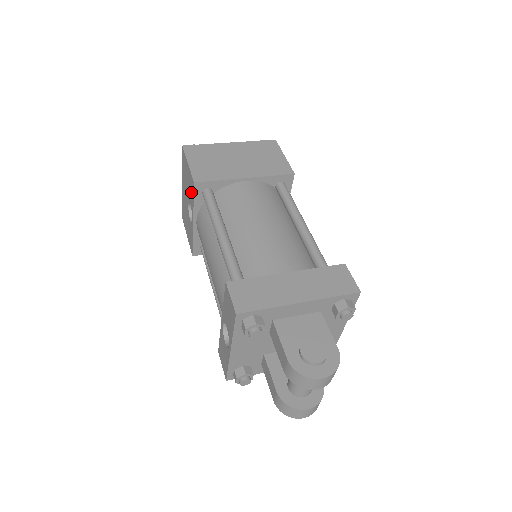
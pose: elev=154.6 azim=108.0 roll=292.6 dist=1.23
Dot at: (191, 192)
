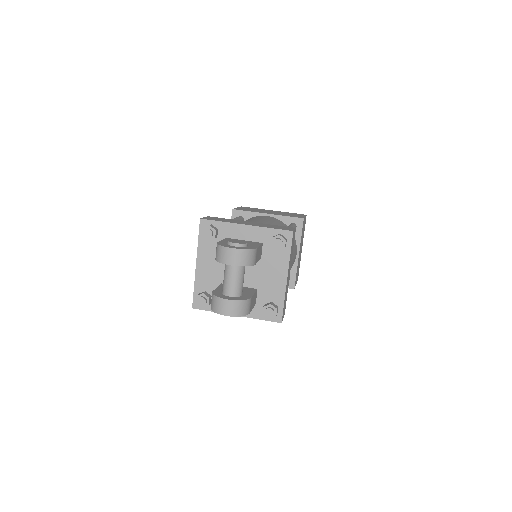
Dot at: occluded
